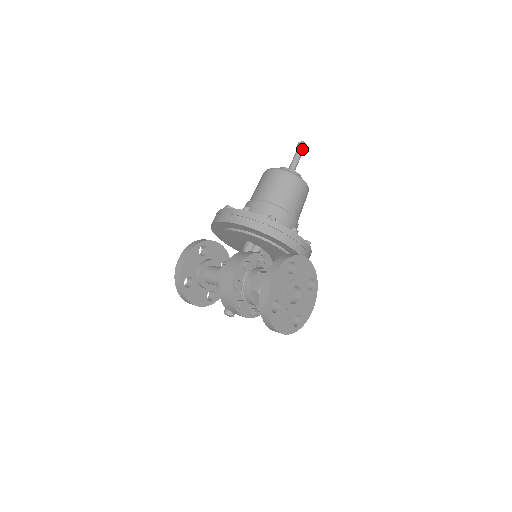
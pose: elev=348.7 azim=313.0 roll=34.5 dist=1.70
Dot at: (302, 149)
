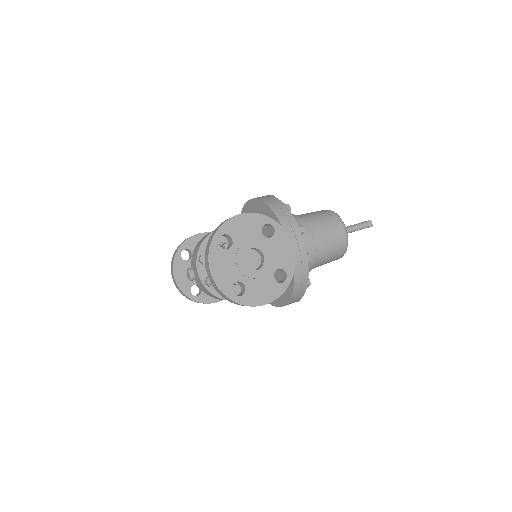
Dot at: (365, 224)
